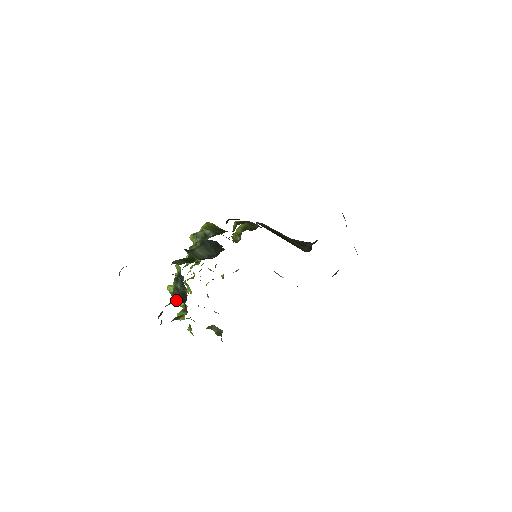
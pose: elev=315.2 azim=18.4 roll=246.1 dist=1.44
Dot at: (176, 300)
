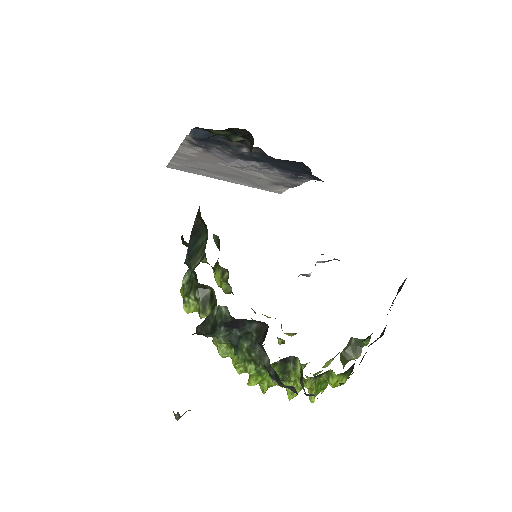
Dot at: occluded
